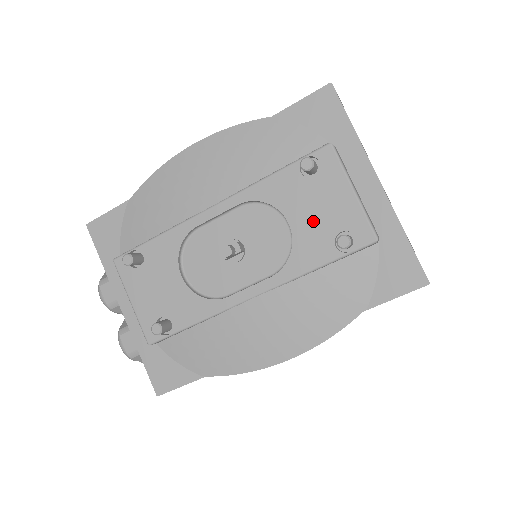
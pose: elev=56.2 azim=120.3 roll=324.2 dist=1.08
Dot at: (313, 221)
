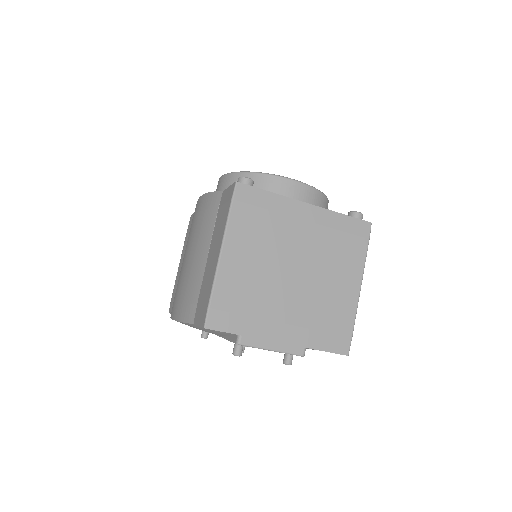
Dot at: occluded
